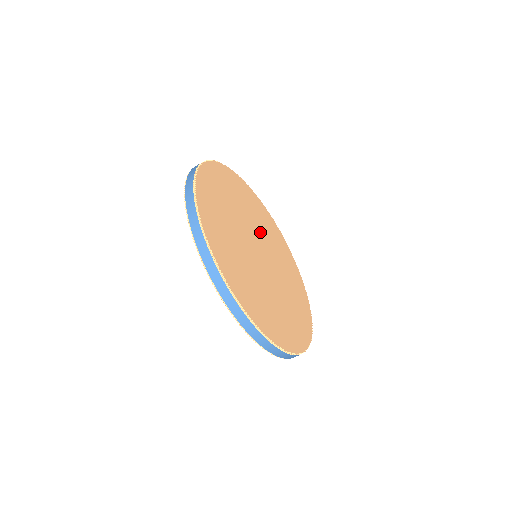
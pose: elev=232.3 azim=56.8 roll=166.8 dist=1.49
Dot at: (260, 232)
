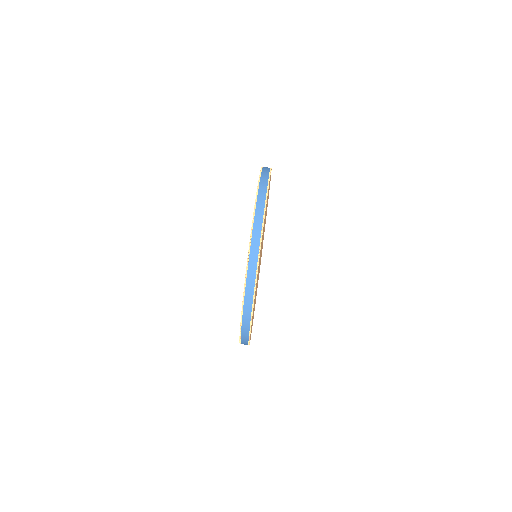
Dot at: occluded
